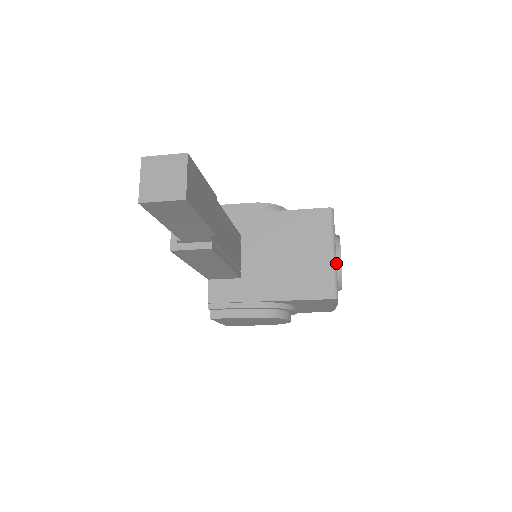
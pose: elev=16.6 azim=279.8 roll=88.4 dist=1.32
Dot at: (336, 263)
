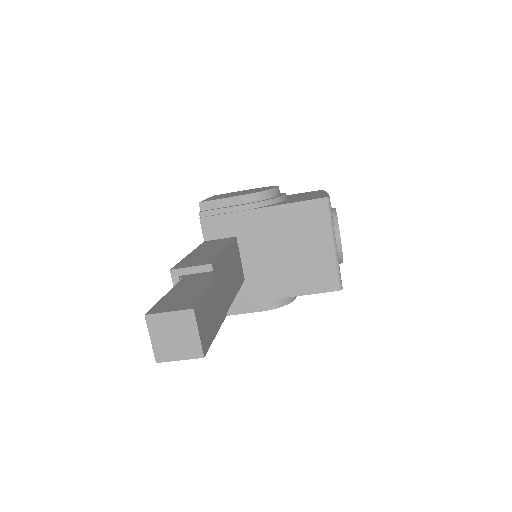
Dot at: (337, 254)
